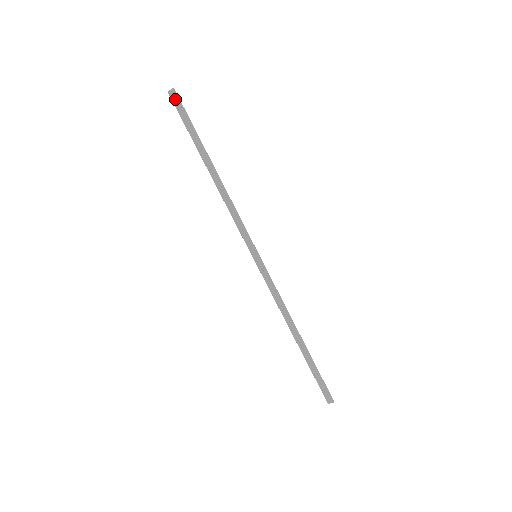
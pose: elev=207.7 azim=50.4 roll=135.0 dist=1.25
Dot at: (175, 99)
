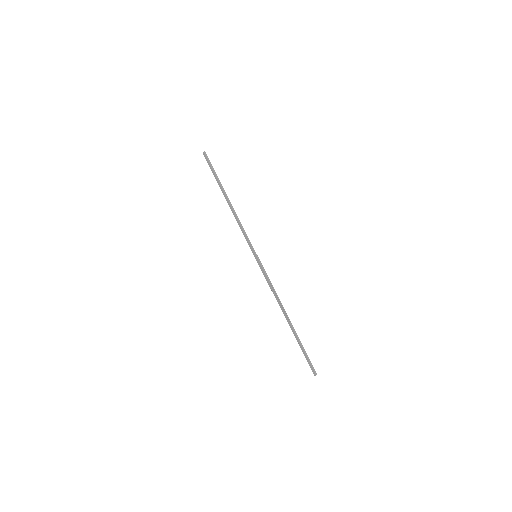
Dot at: (206, 157)
